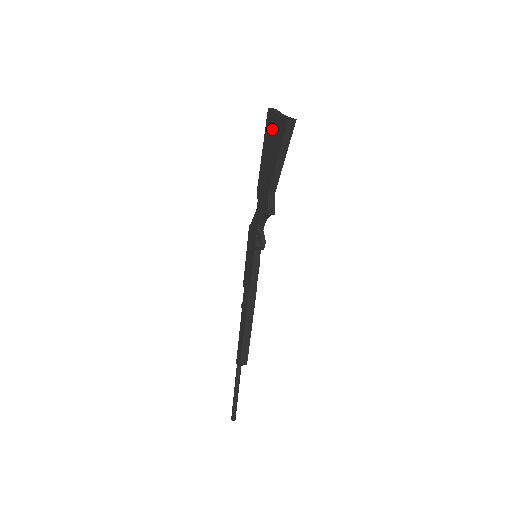
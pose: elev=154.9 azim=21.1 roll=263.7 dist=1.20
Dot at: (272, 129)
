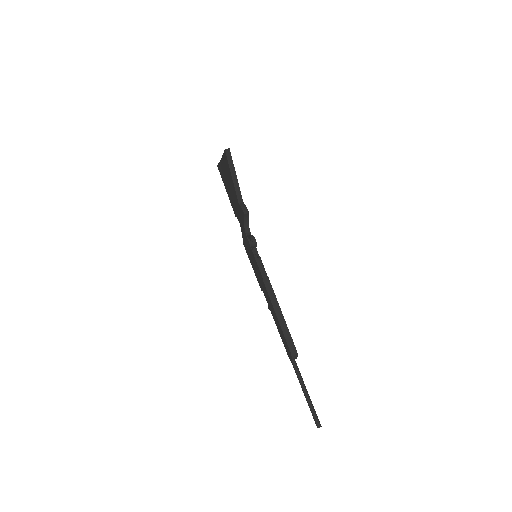
Dot at: (223, 170)
